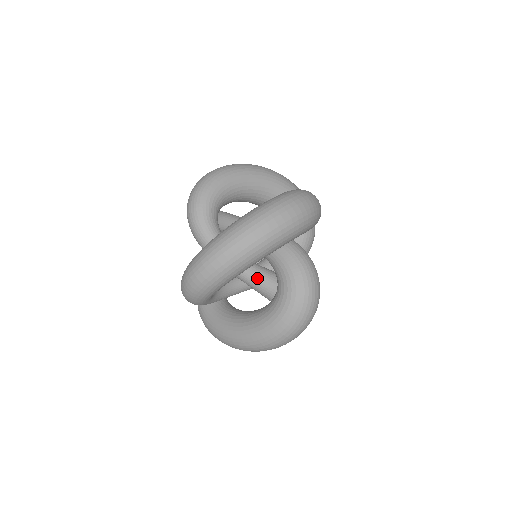
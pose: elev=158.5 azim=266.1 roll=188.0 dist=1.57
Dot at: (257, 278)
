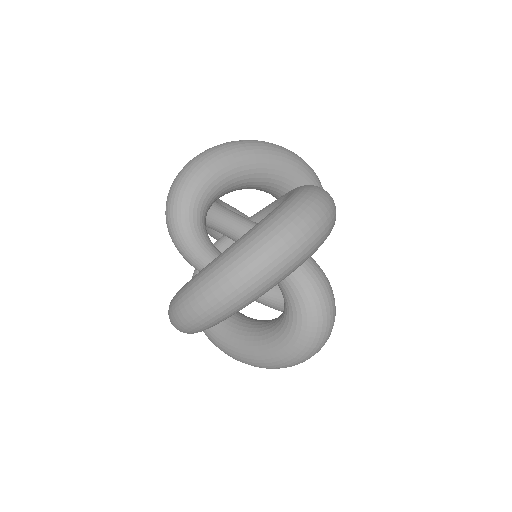
Dot at: occluded
